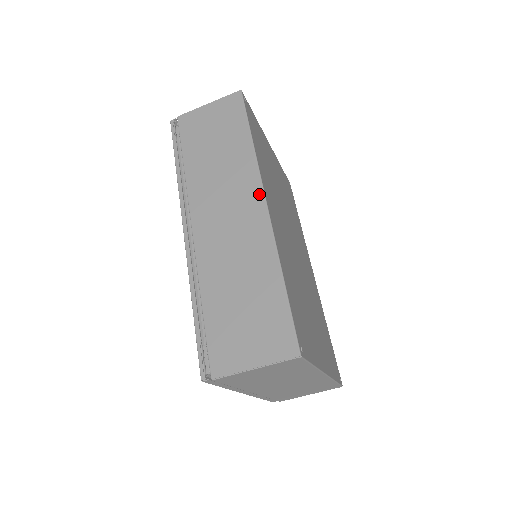
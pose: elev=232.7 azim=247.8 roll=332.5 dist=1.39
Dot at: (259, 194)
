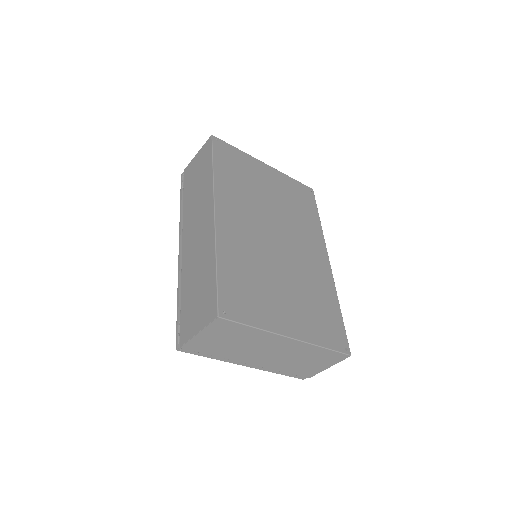
Dot at: (211, 206)
